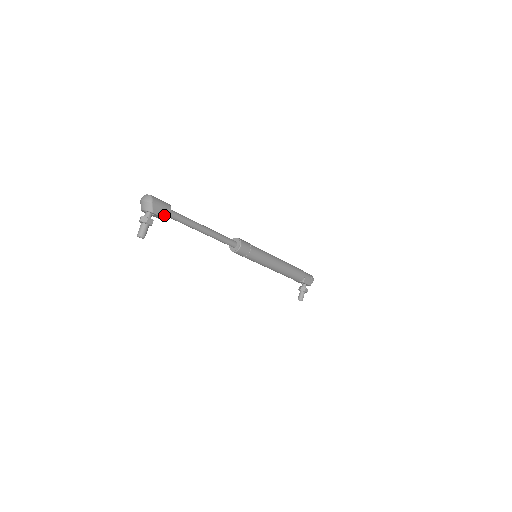
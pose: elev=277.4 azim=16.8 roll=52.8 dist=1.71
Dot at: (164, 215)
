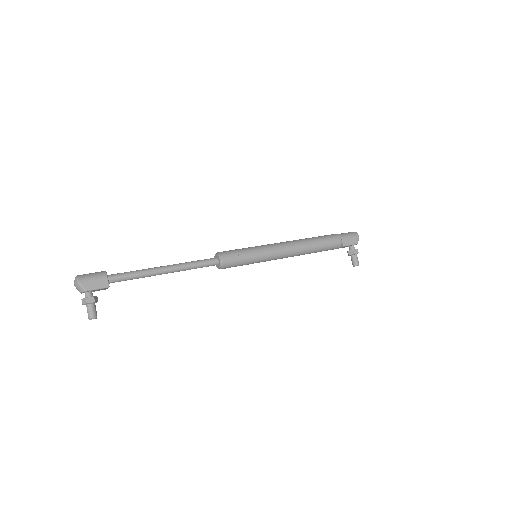
Dot at: (102, 286)
